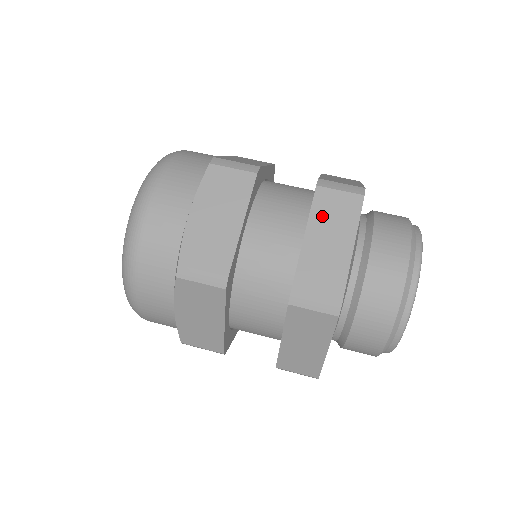
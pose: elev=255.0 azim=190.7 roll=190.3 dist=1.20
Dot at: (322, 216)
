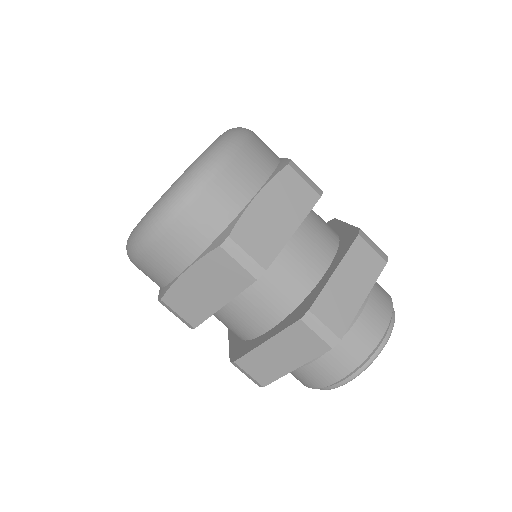
Dot at: (354, 261)
